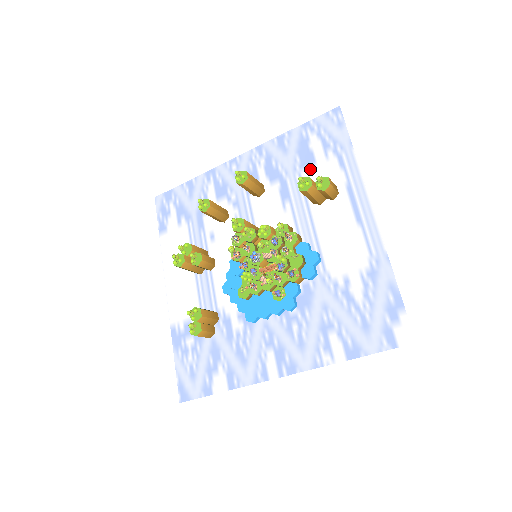
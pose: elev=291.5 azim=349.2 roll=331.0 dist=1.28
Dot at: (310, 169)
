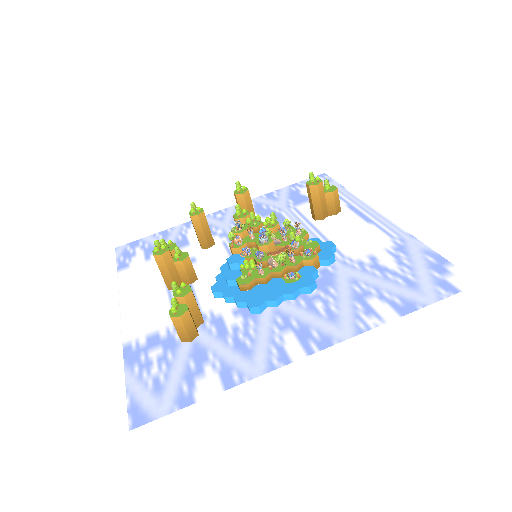
Dot at: (305, 204)
